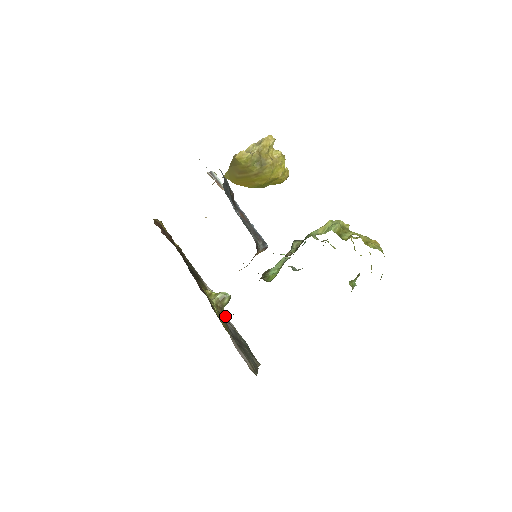
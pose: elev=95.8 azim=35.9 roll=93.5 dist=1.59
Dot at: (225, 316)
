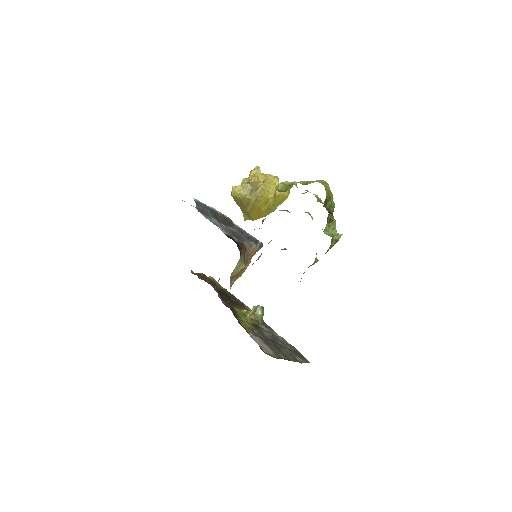
Dot at: (266, 328)
